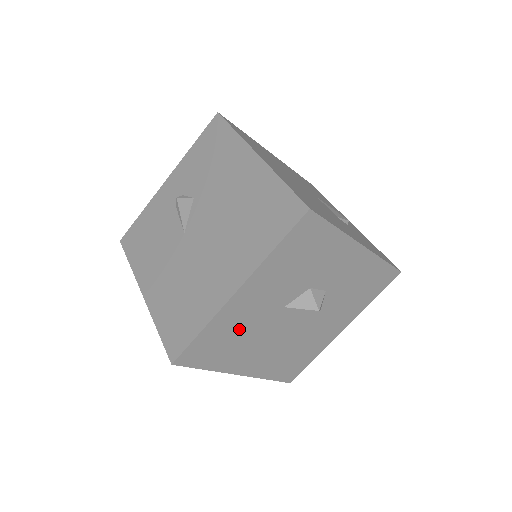
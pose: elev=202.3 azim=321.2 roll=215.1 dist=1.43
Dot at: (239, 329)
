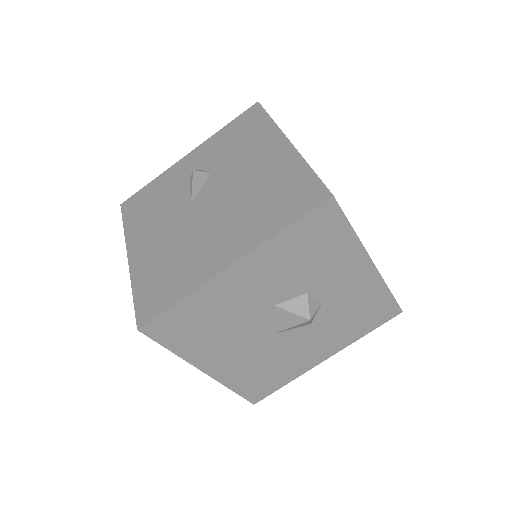
Dot at: (221, 314)
